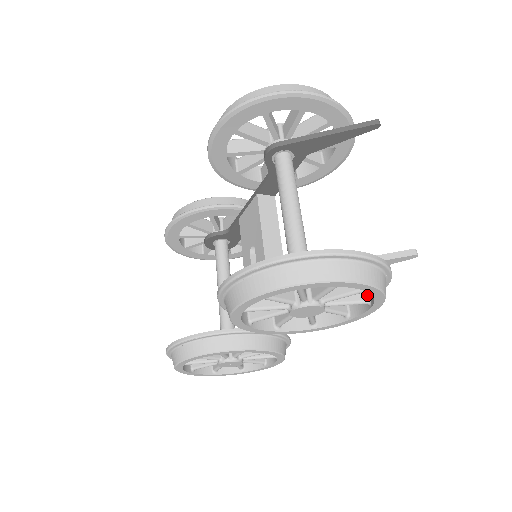
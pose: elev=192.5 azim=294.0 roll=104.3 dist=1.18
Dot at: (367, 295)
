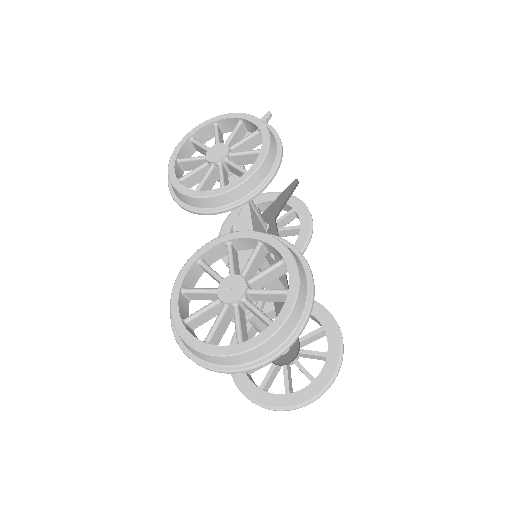
Dot at: (258, 133)
